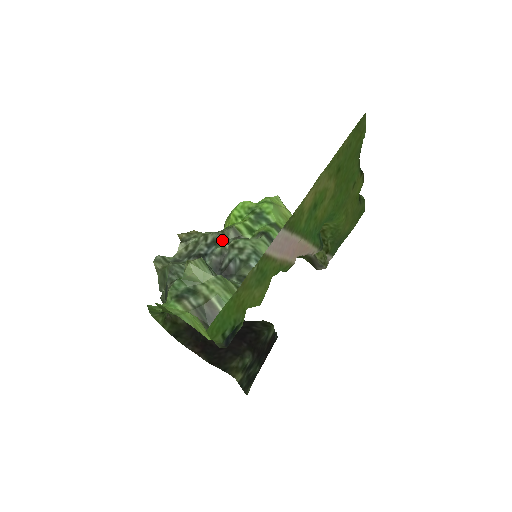
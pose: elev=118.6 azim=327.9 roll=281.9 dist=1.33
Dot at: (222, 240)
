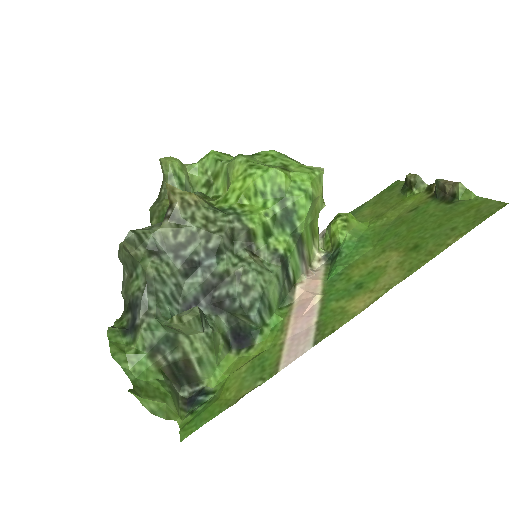
Dot at: (228, 246)
